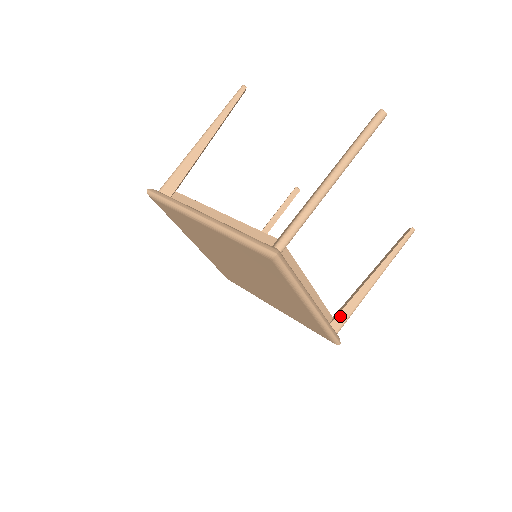
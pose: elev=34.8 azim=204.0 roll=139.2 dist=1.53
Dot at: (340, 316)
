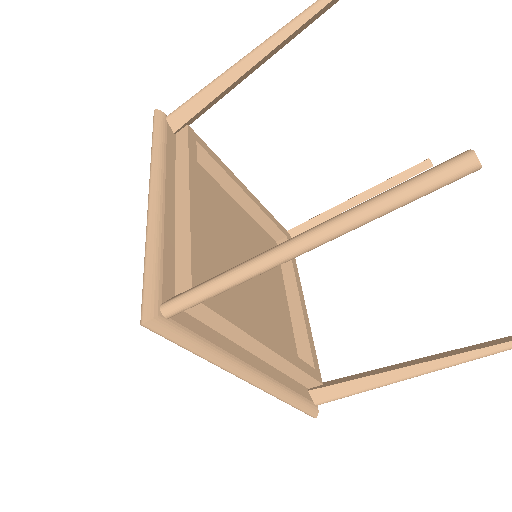
Dot at: (331, 389)
